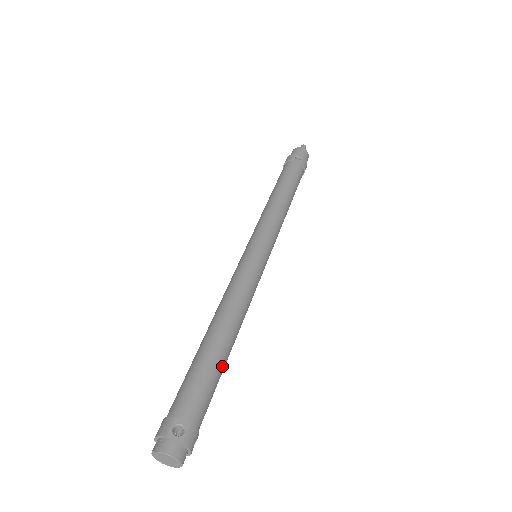
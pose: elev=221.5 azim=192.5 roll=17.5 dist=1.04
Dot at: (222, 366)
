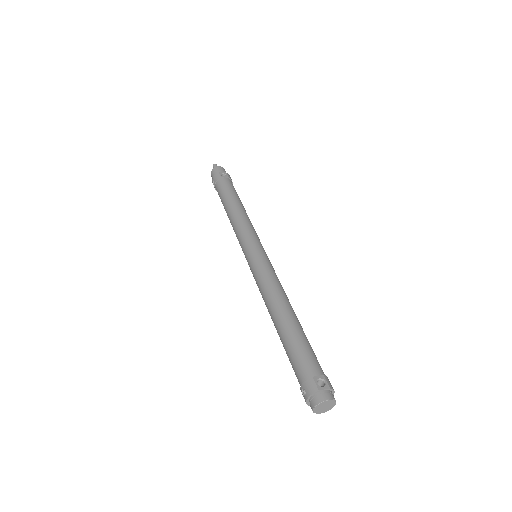
Dot at: occluded
